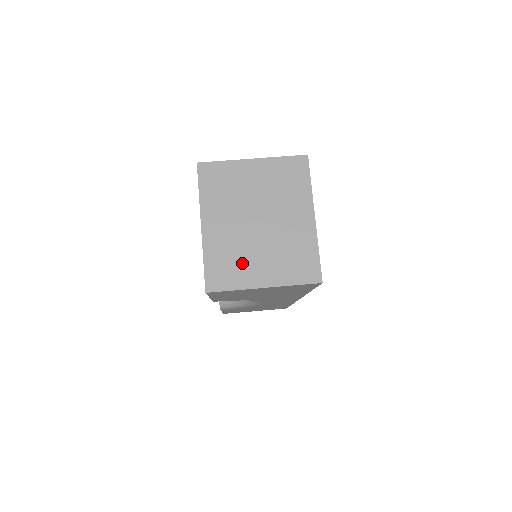
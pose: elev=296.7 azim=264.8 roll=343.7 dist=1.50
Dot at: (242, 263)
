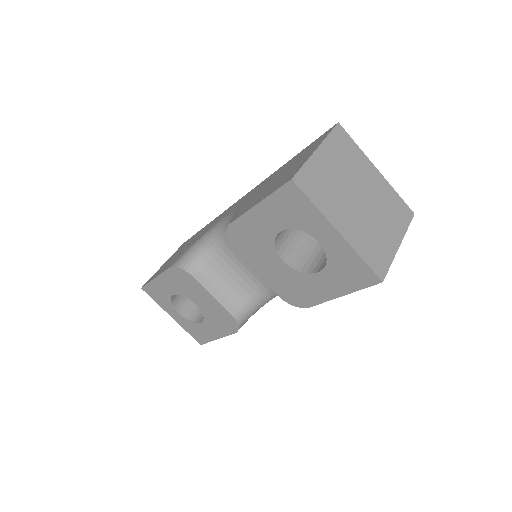
Dot at: (379, 239)
